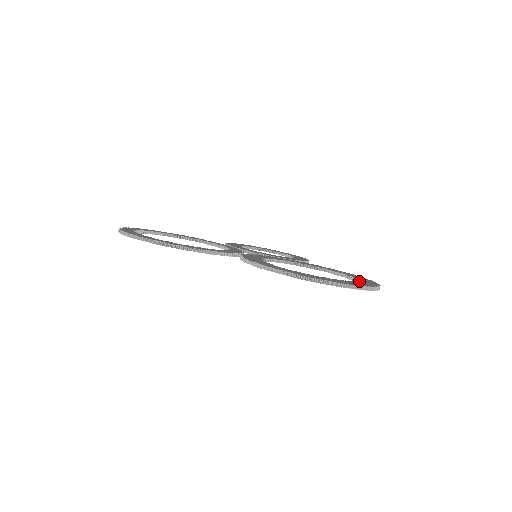
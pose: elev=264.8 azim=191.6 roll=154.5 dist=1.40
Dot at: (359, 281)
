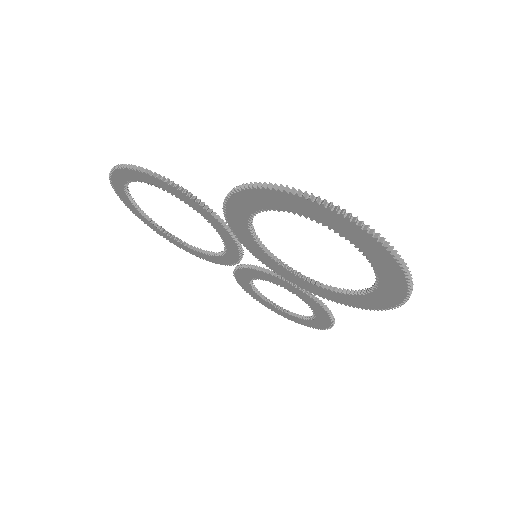
Dot at: occluded
